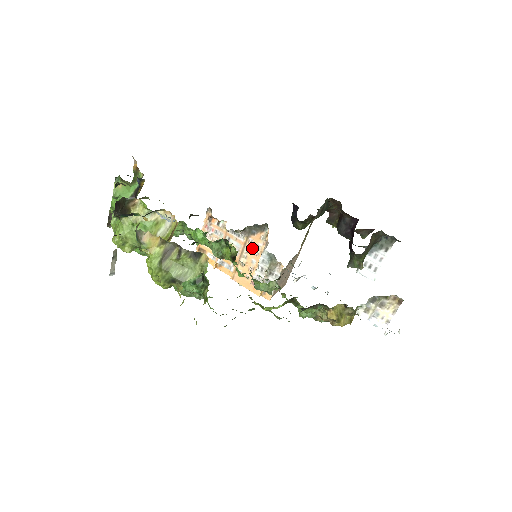
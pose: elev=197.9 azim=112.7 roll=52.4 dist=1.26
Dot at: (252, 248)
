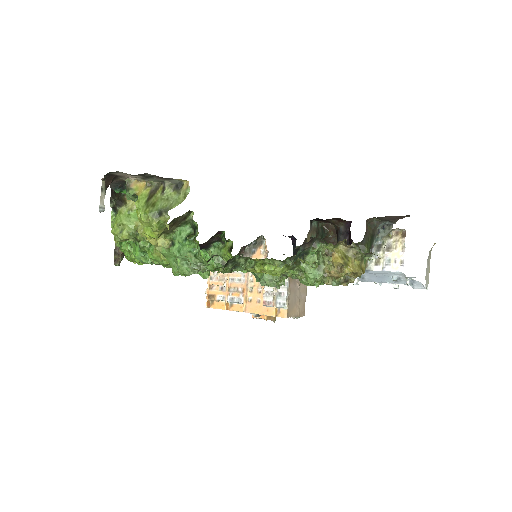
Dot at: occluded
